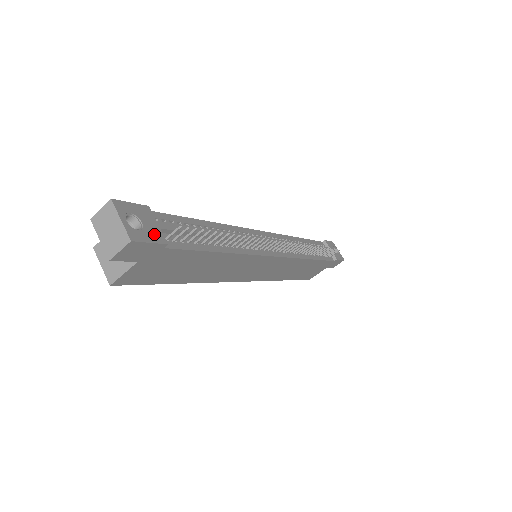
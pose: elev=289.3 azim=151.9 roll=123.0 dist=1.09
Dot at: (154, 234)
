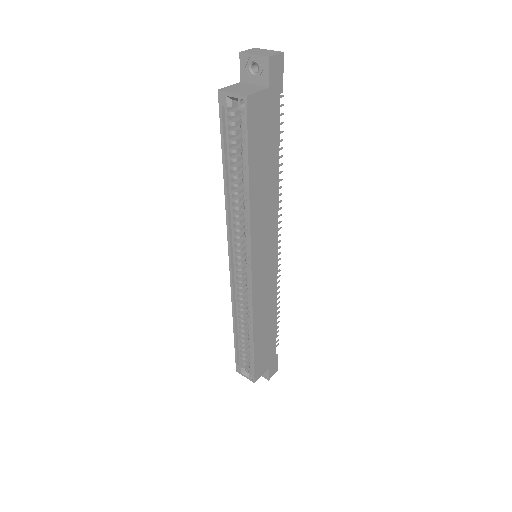
Dot at: occluded
